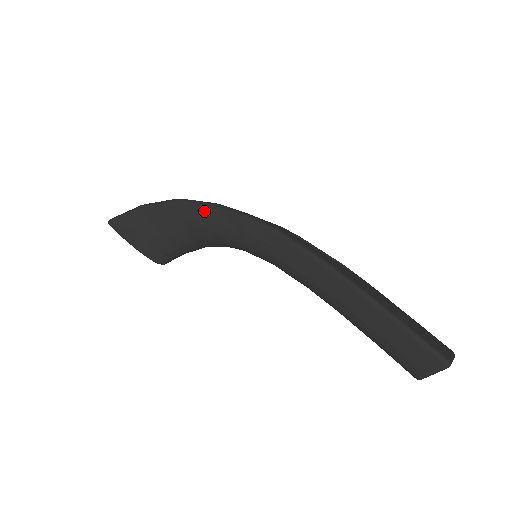
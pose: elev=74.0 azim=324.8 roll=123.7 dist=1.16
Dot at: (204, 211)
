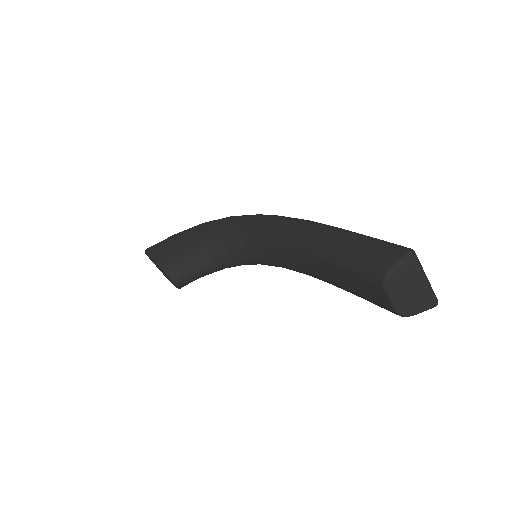
Dot at: (222, 222)
